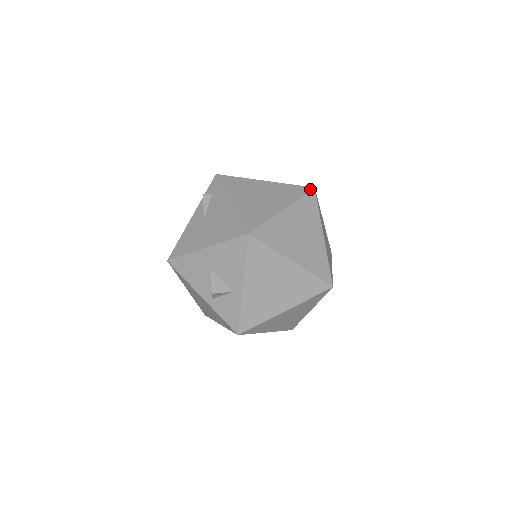
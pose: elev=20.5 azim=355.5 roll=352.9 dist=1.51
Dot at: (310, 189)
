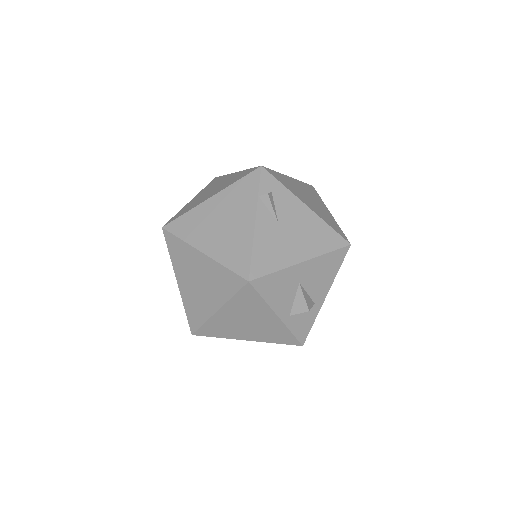
Dot at: (314, 188)
